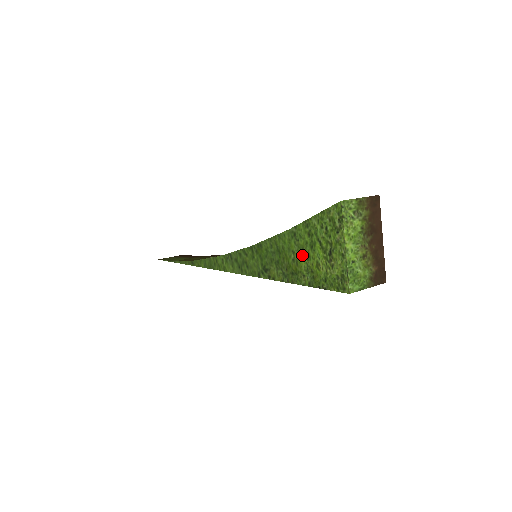
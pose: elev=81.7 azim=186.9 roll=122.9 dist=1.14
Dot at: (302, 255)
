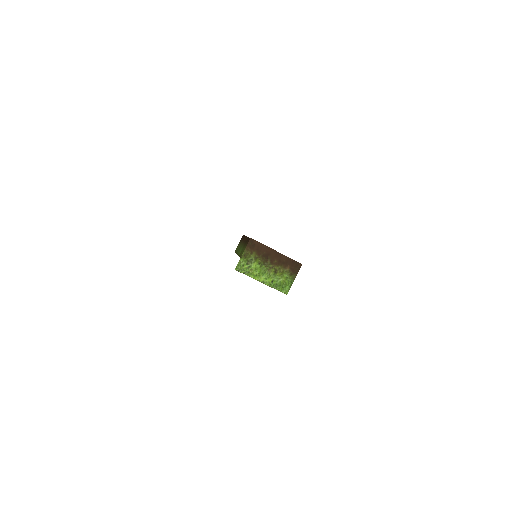
Dot at: occluded
